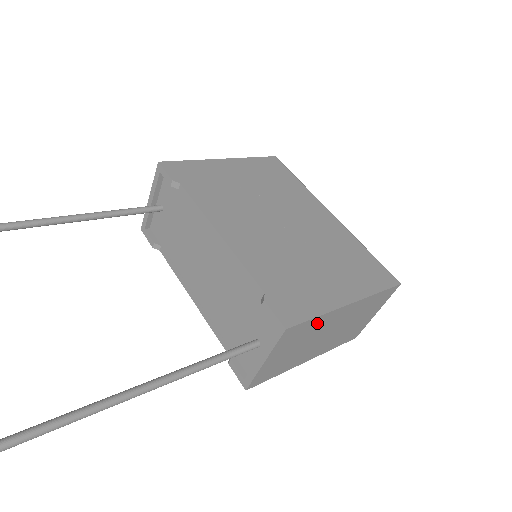
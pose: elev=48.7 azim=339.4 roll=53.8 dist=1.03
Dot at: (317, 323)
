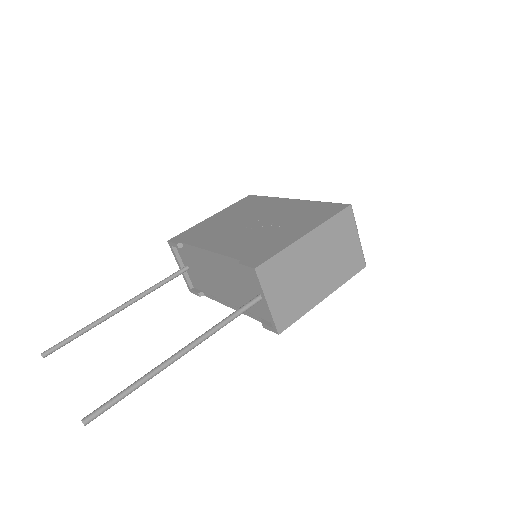
Dot at: (287, 258)
